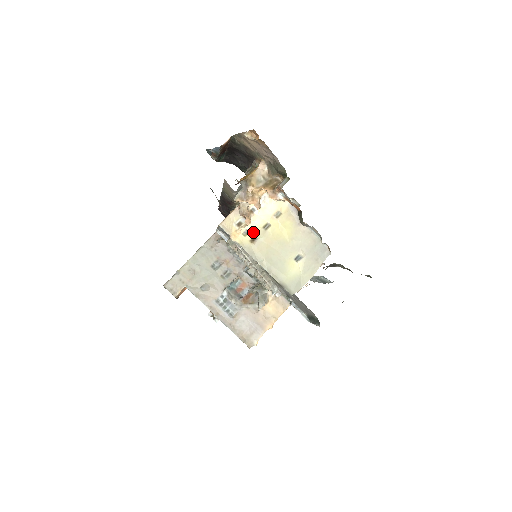
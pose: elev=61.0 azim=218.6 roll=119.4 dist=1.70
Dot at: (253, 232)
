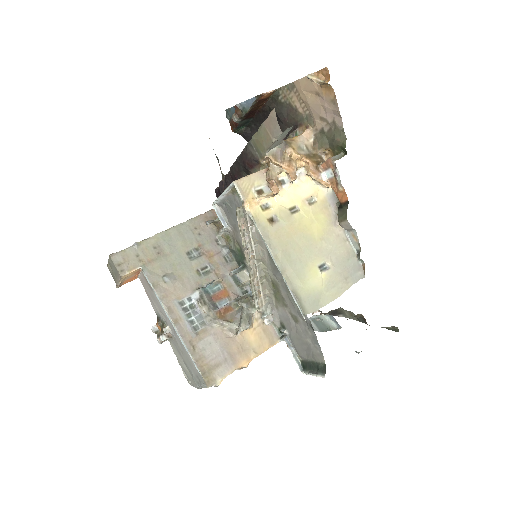
Dot at: (275, 209)
